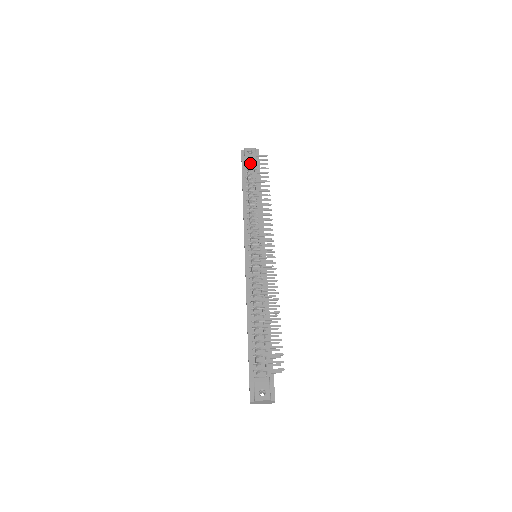
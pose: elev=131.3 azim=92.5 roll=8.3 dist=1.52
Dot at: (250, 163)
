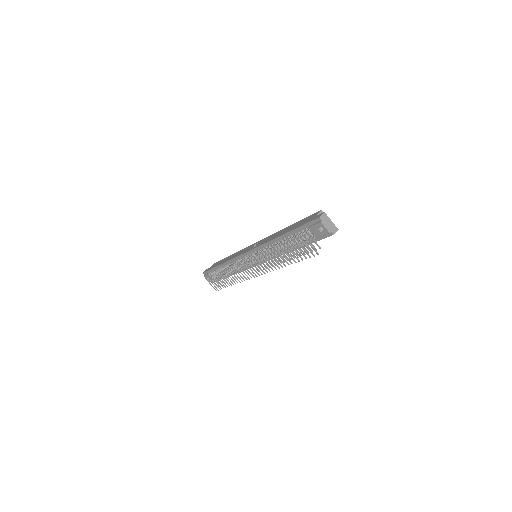
Dot at: (312, 232)
